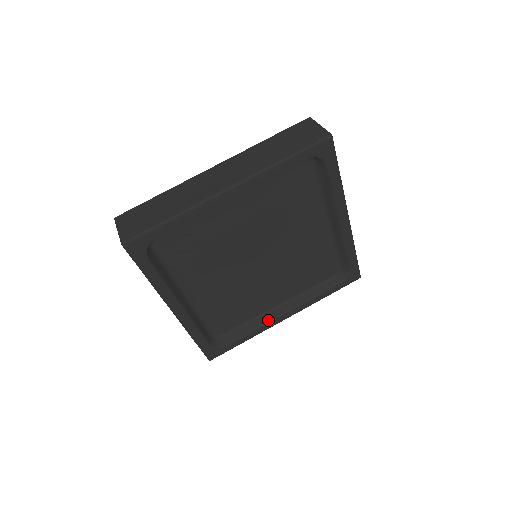
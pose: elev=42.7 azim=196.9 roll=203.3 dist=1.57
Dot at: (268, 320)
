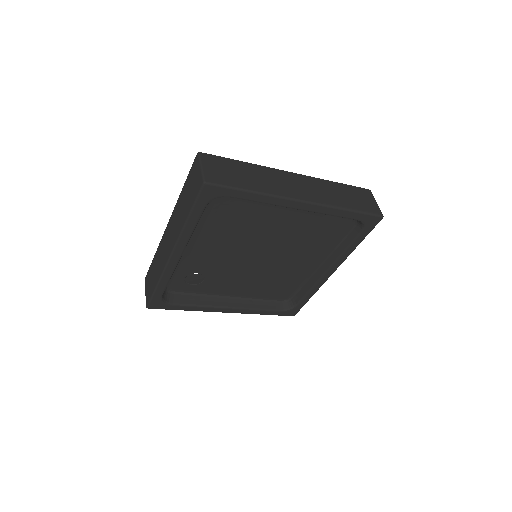
Dot at: (316, 280)
